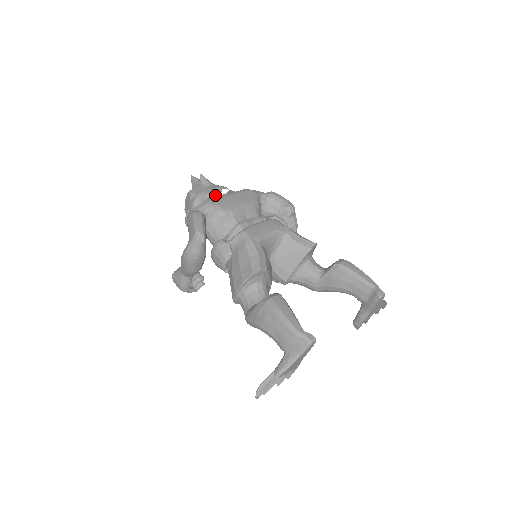
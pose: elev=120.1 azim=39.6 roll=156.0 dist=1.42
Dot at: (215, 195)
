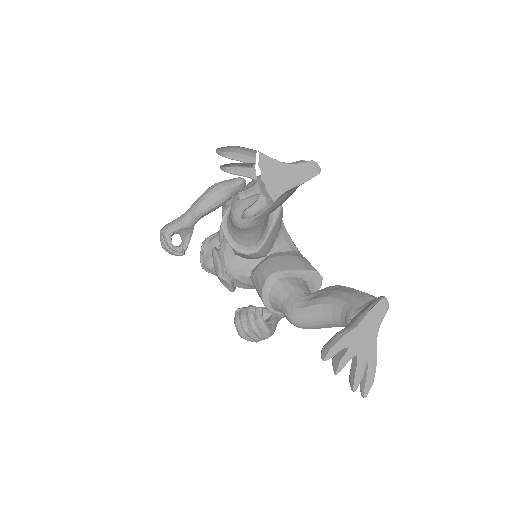
Dot at: occluded
